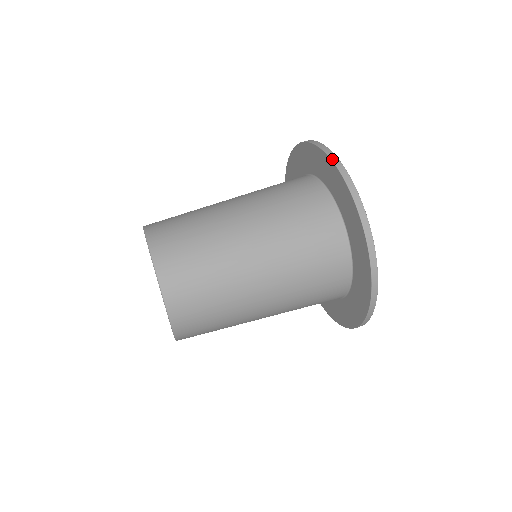
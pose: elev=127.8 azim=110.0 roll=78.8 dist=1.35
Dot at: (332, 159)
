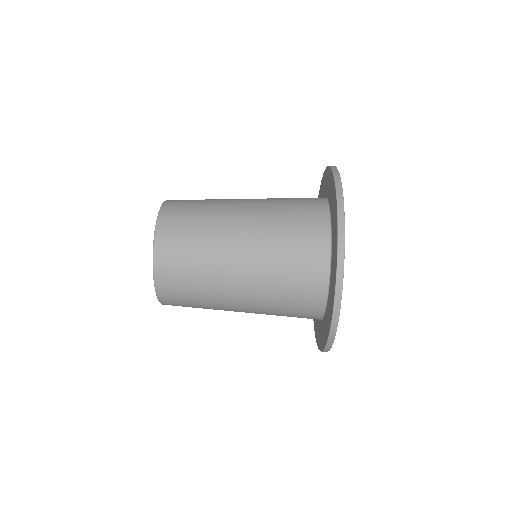
Dot at: (337, 273)
